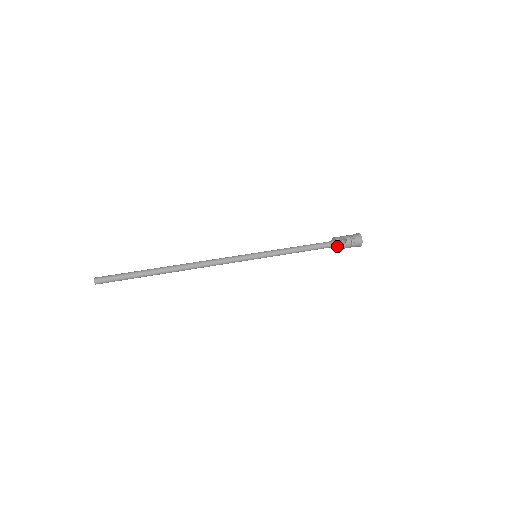
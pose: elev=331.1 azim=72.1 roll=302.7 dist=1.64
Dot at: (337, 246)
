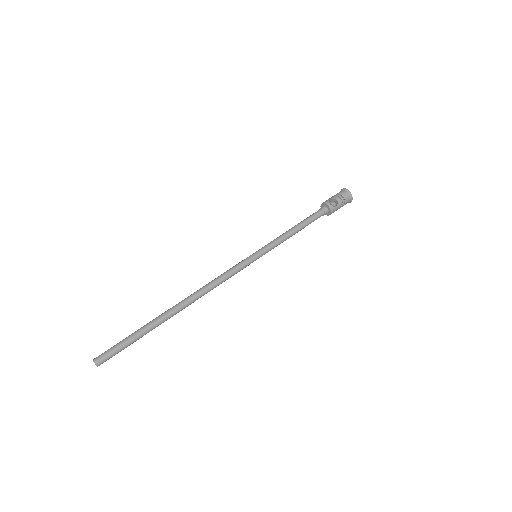
Dot at: (331, 211)
